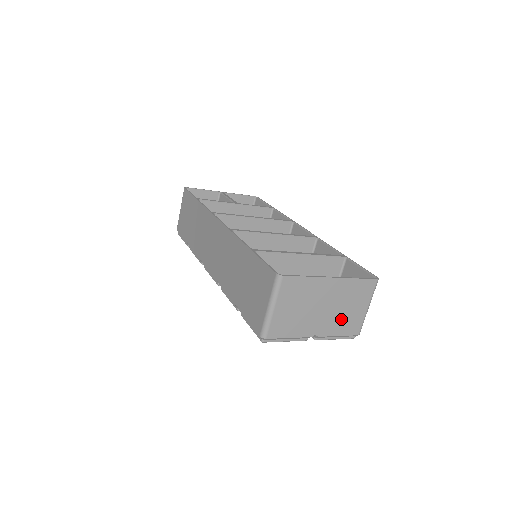
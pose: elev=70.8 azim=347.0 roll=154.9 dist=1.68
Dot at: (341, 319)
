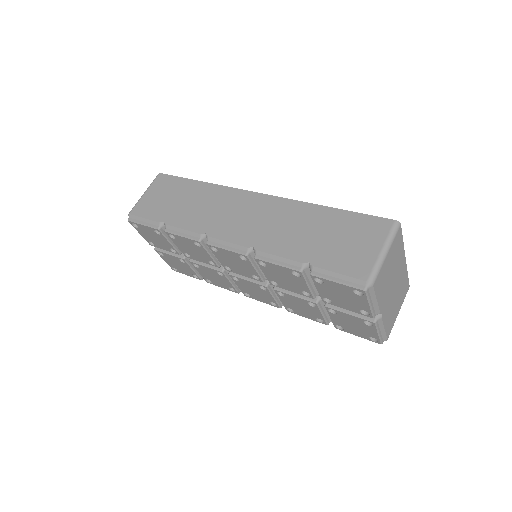
Dot at: (391, 310)
